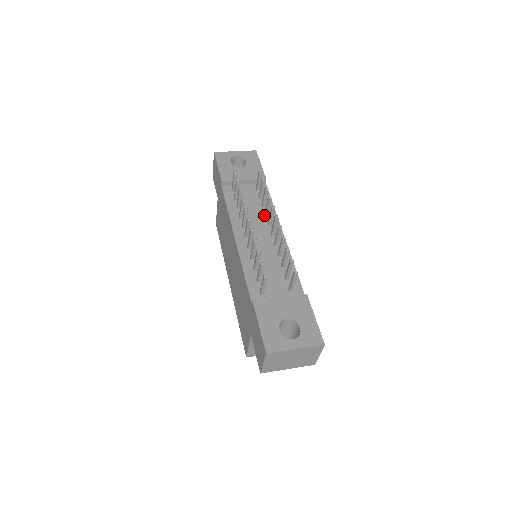
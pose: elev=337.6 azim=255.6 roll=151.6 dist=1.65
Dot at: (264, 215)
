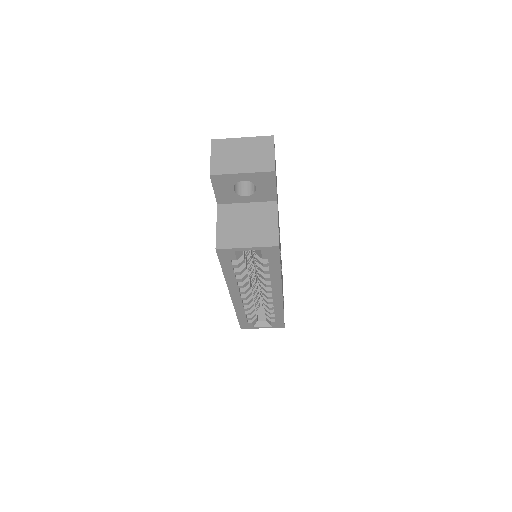
Dot at: occluded
